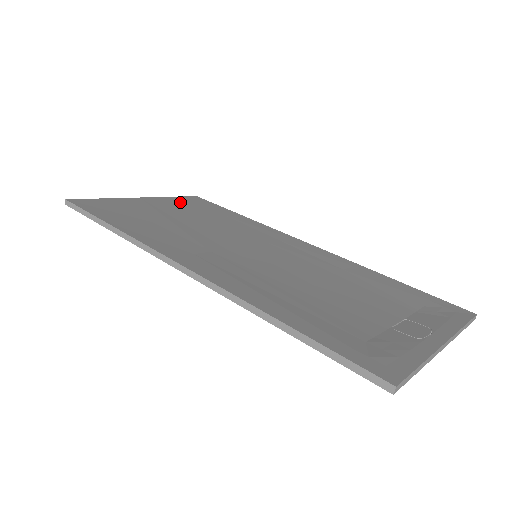
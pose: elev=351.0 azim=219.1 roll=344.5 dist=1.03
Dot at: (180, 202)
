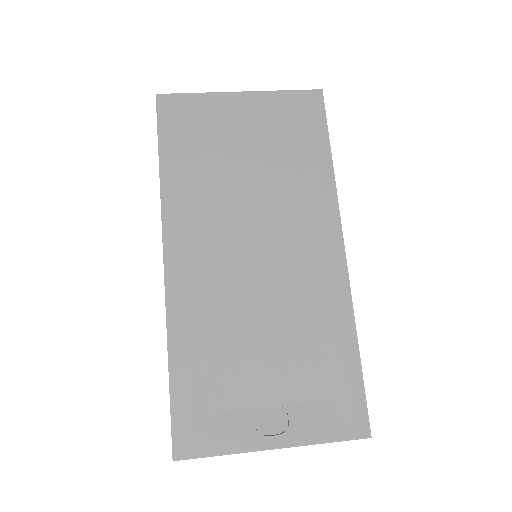
Dot at: (281, 109)
